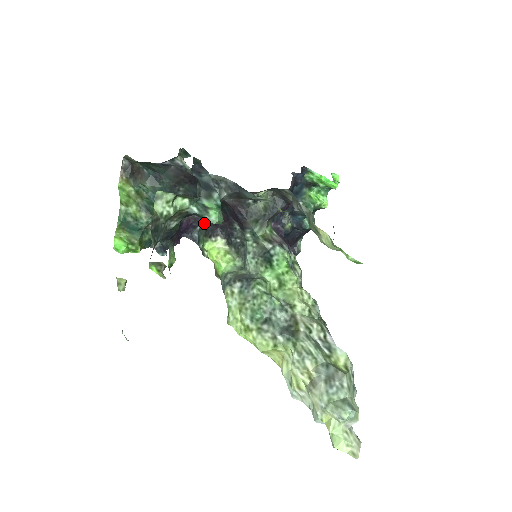
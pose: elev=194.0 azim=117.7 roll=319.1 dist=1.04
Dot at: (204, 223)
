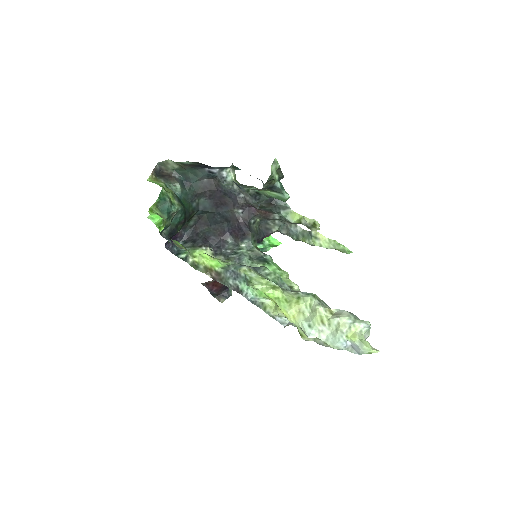
Dot at: (190, 239)
